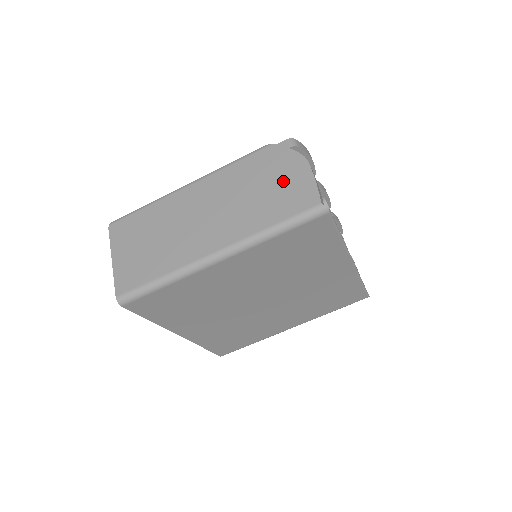
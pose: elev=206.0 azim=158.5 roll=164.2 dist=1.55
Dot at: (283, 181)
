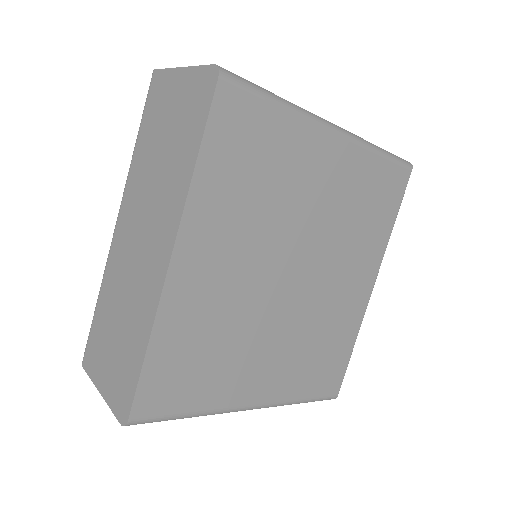
Dot at: occluded
